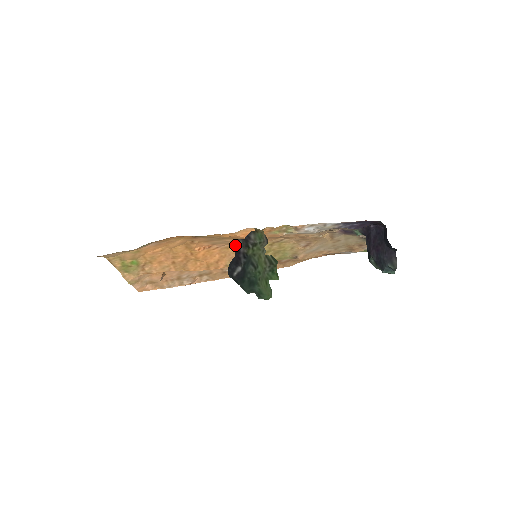
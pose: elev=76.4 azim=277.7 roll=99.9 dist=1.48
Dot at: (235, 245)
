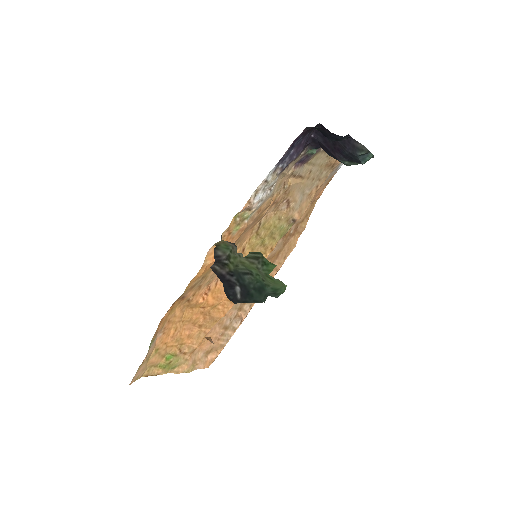
Dot at: occluded
